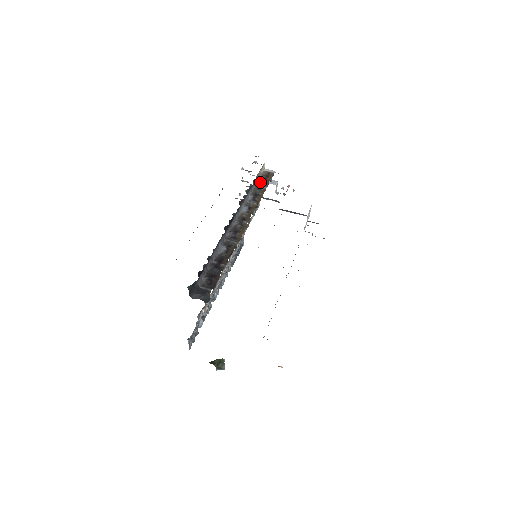
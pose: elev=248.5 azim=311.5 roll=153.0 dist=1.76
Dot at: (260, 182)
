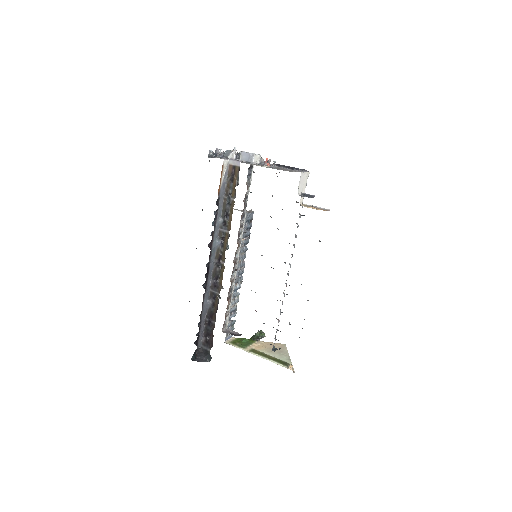
Dot at: (227, 189)
